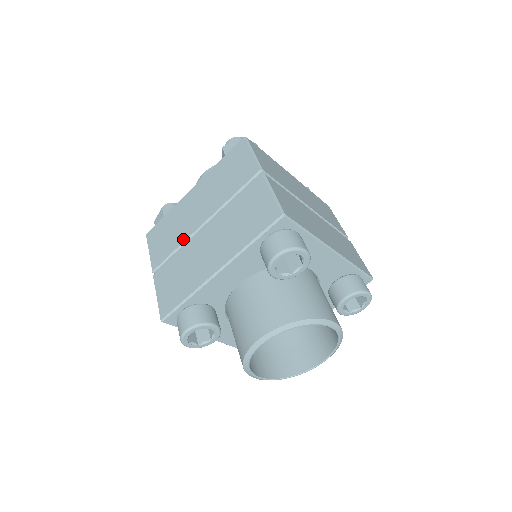
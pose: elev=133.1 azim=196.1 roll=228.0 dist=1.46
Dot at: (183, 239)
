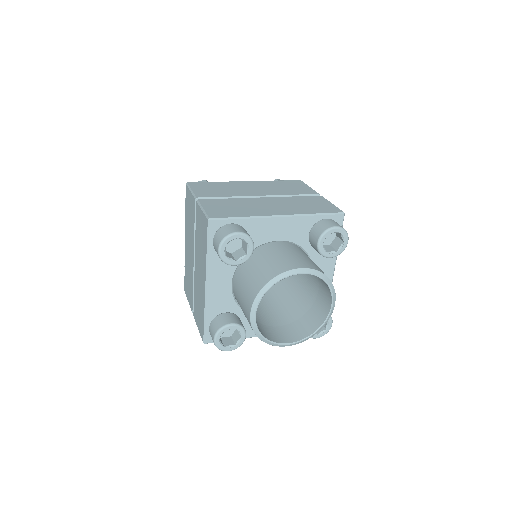
Dot at: (238, 195)
